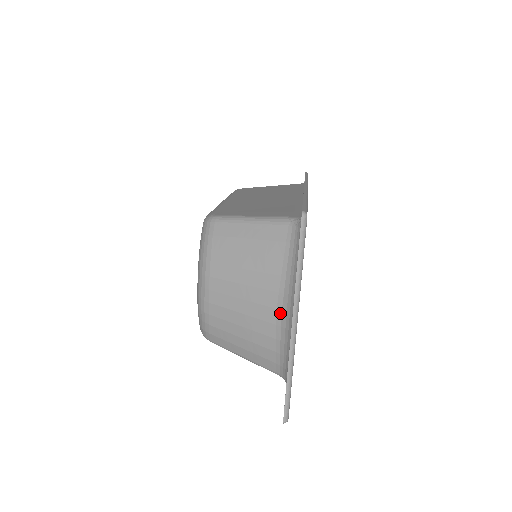
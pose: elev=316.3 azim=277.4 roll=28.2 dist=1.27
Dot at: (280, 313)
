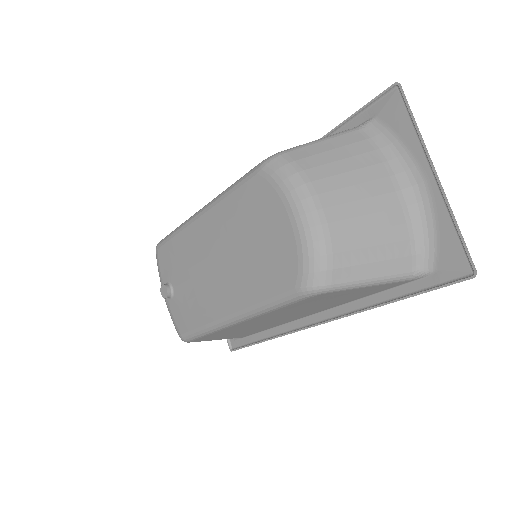
Dot at: (400, 193)
